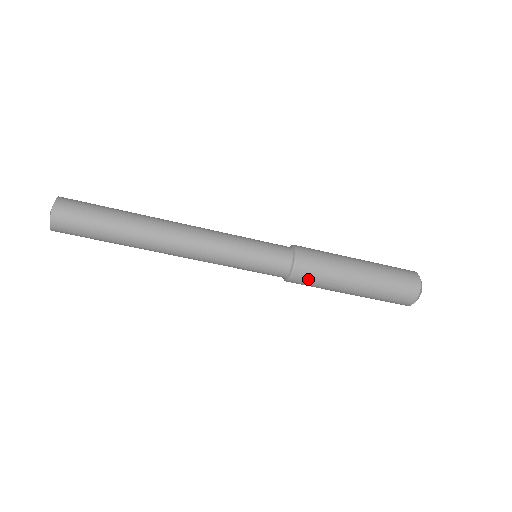
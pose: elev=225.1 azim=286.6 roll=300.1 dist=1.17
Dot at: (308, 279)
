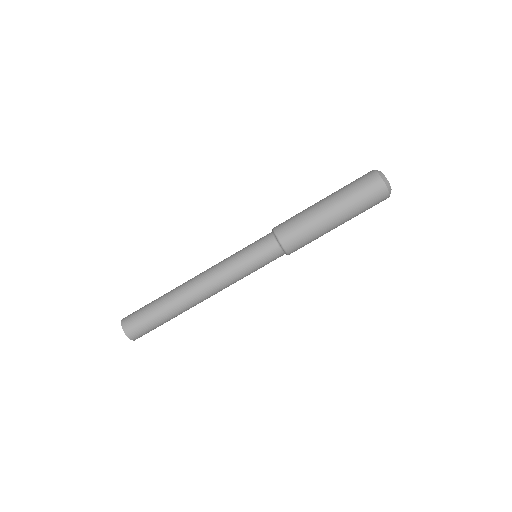
Dot at: (289, 227)
